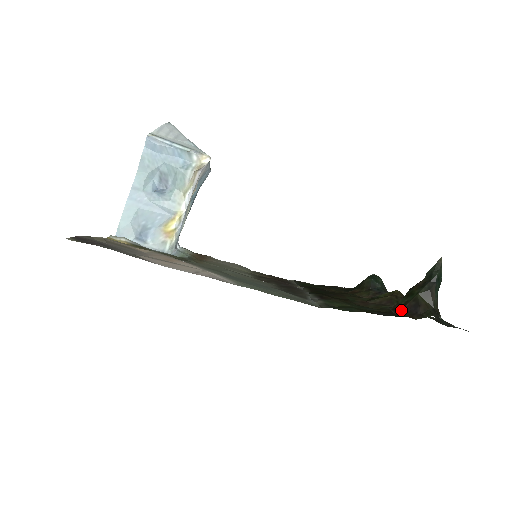
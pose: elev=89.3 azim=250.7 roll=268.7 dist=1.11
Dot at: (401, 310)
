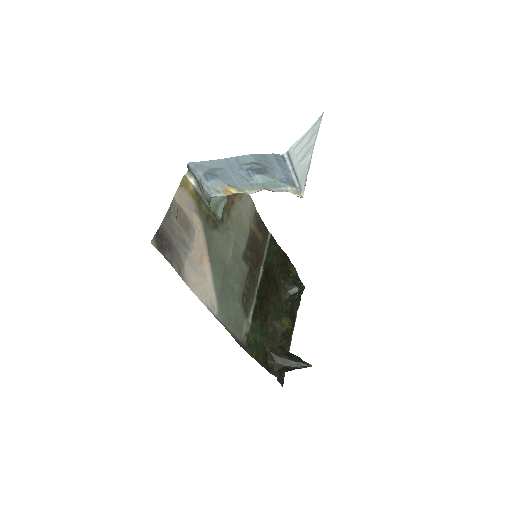
Dot at: (272, 362)
